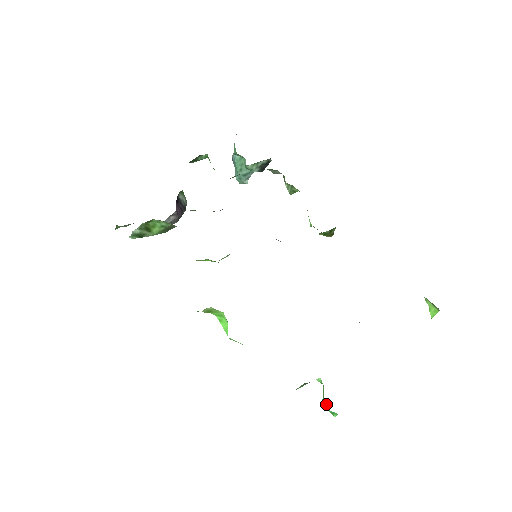
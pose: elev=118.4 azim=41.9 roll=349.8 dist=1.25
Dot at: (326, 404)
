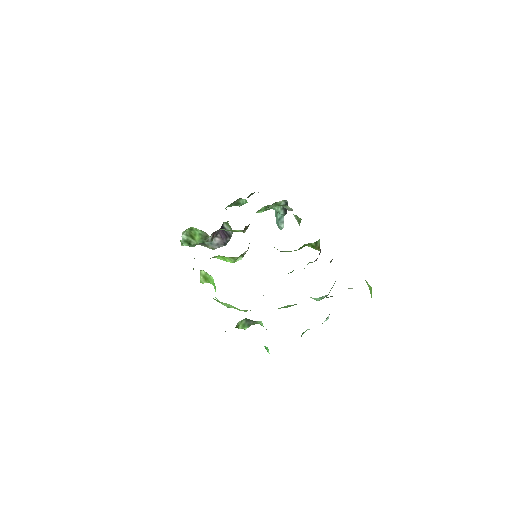
Dot at: occluded
